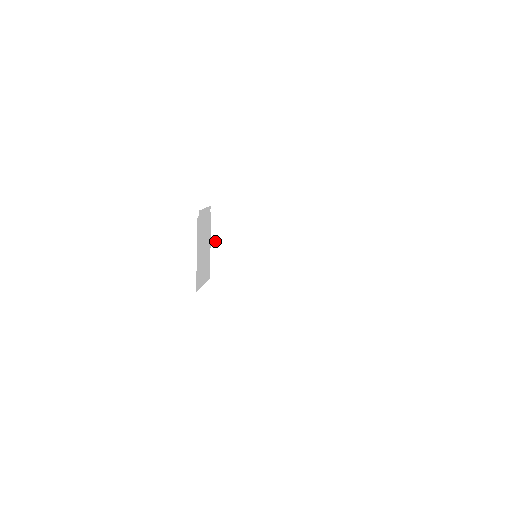
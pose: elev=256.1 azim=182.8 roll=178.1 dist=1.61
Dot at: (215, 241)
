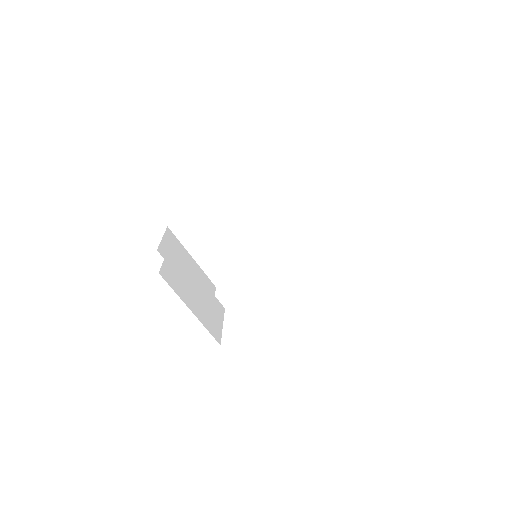
Dot at: (201, 258)
